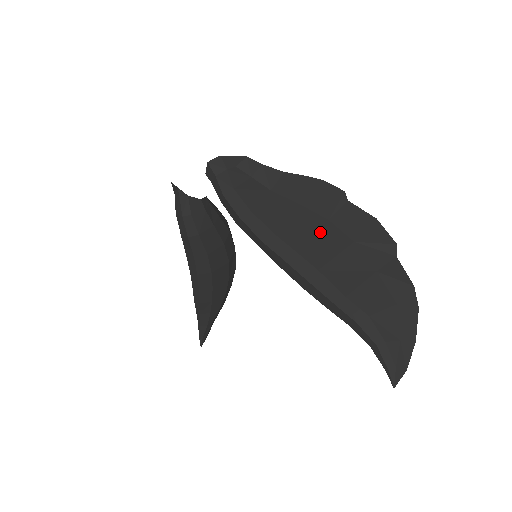
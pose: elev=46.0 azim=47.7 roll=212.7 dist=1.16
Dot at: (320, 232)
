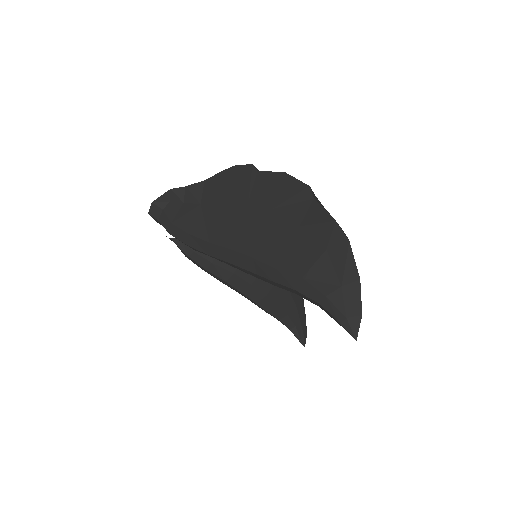
Dot at: (244, 218)
